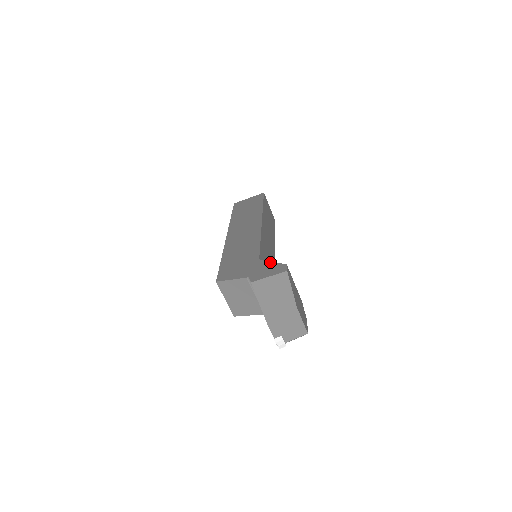
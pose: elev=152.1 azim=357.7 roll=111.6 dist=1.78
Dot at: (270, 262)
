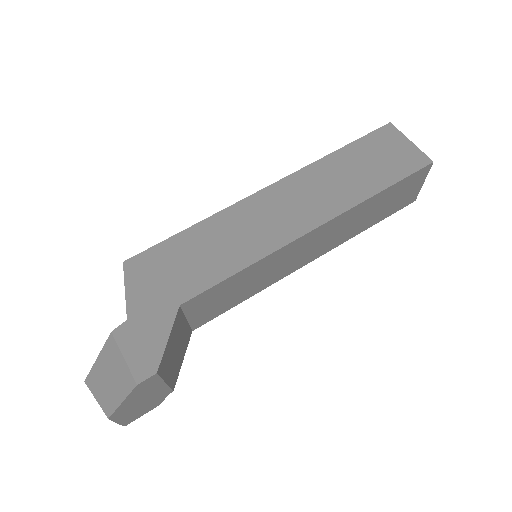
Dot at: (167, 334)
